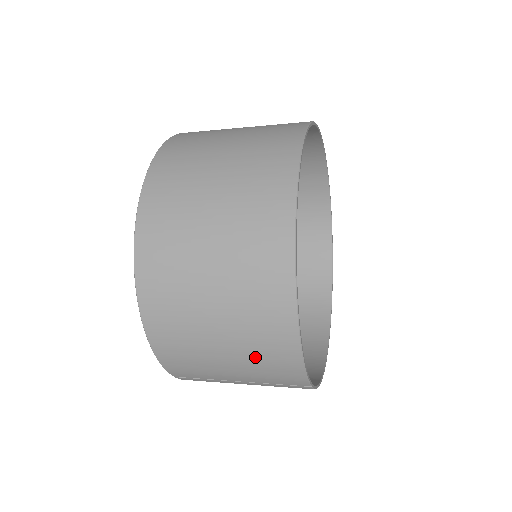
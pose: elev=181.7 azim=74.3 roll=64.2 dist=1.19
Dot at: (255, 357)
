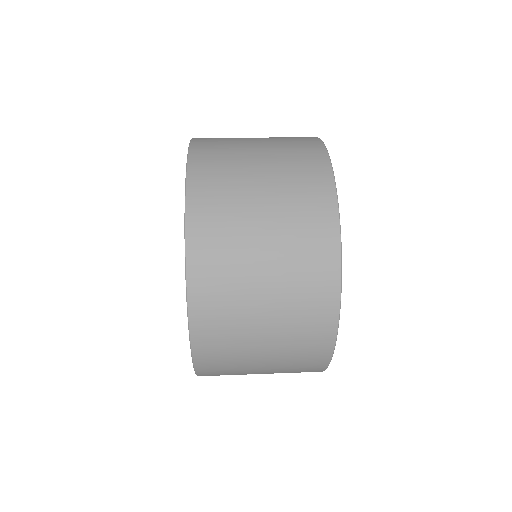
Dot at: (288, 369)
